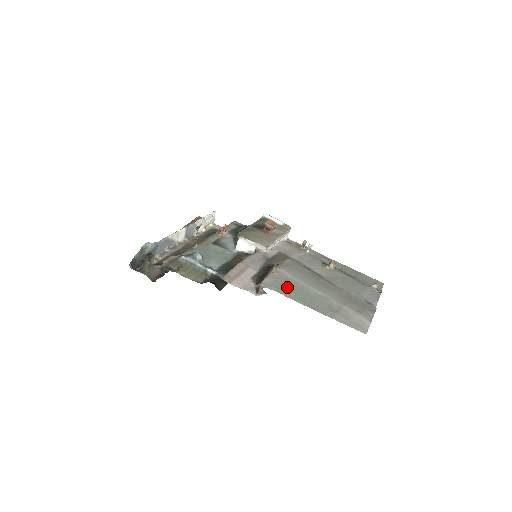
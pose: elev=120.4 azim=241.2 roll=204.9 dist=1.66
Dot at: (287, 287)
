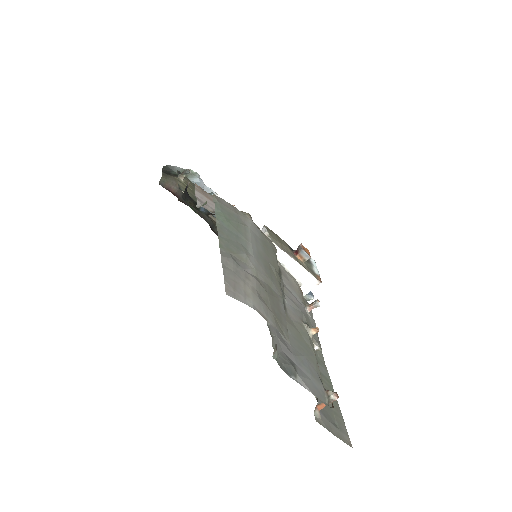
Dot at: (230, 216)
